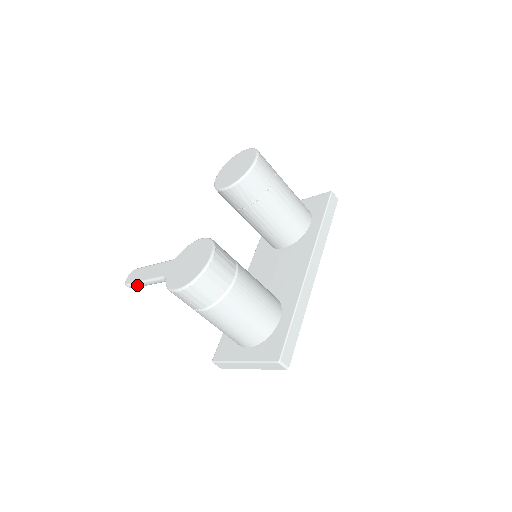
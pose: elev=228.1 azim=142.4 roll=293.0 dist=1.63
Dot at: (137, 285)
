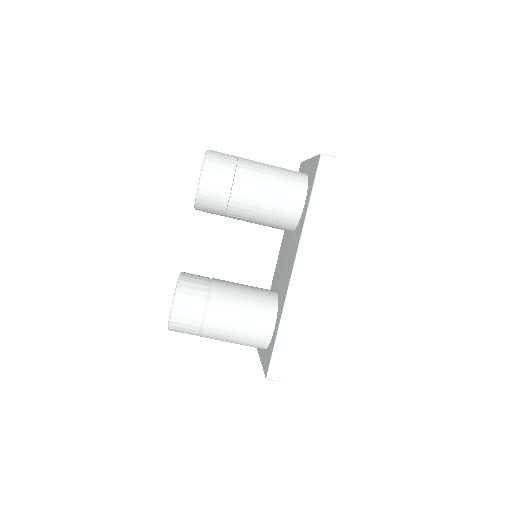
Dot at: occluded
